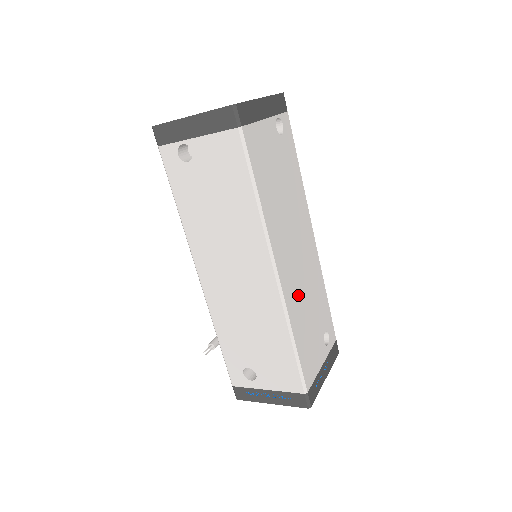
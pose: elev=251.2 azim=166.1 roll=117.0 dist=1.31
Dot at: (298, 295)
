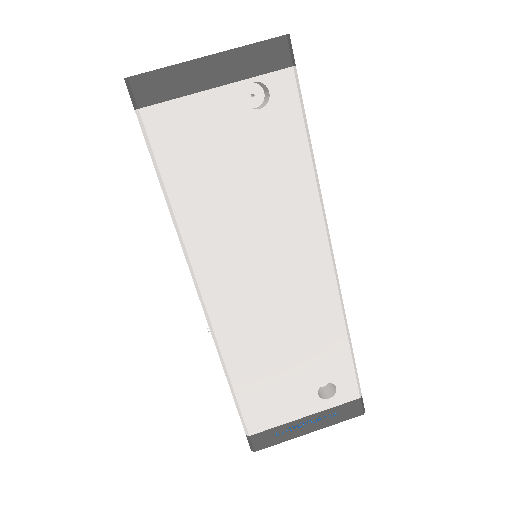
Dot at: (255, 329)
